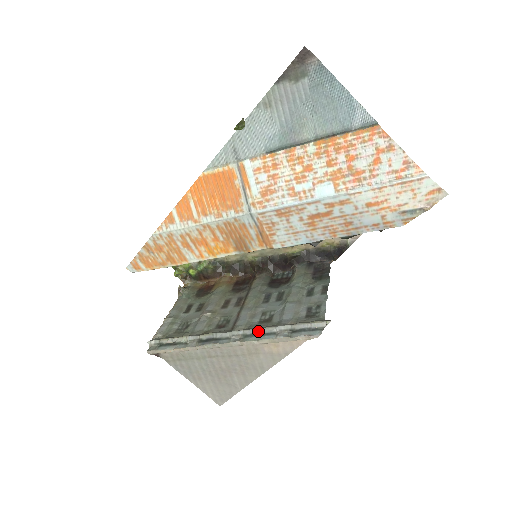
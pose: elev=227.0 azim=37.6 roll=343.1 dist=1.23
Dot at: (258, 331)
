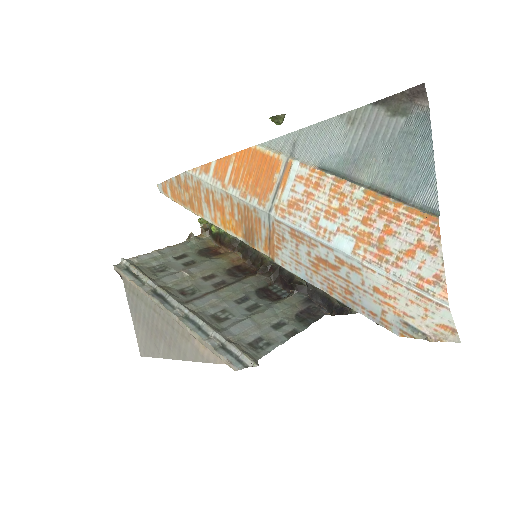
Dot at: (199, 322)
